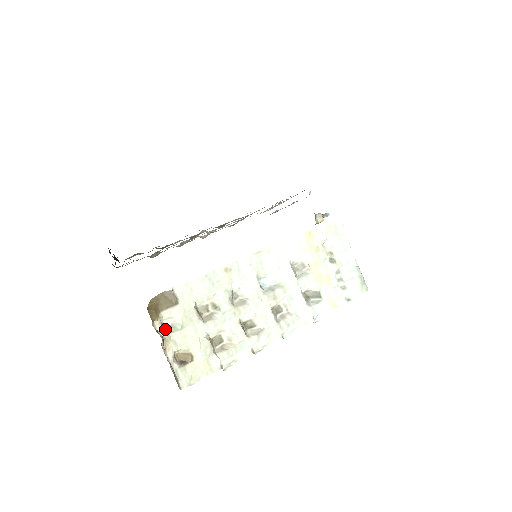
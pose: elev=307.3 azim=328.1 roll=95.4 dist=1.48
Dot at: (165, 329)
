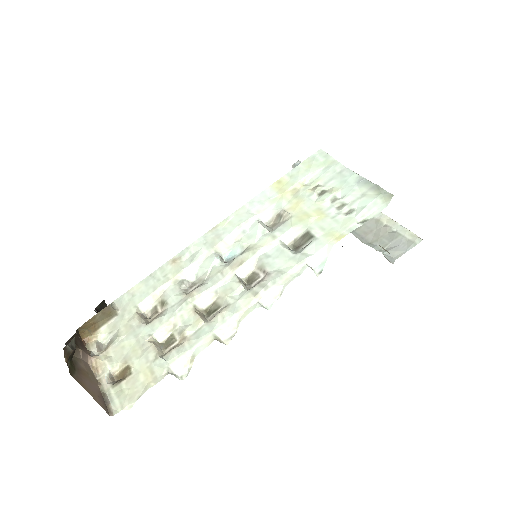
Dot at: (103, 349)
